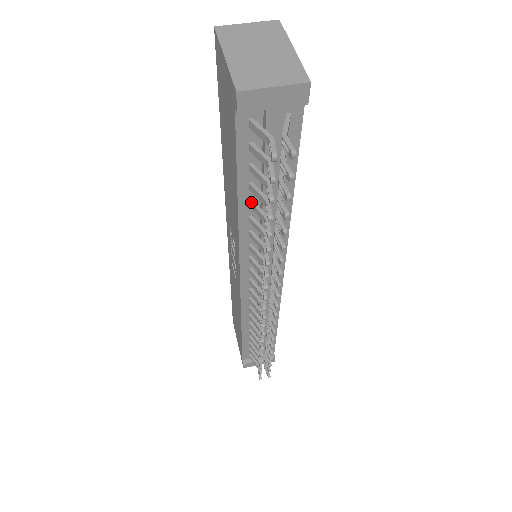
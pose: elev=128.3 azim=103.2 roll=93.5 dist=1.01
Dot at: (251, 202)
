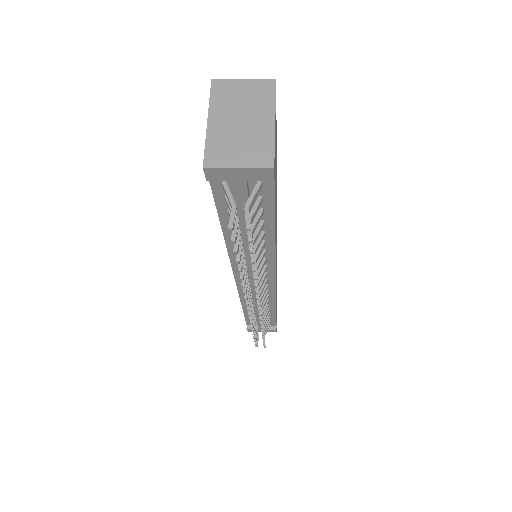
Dot at: occluded
